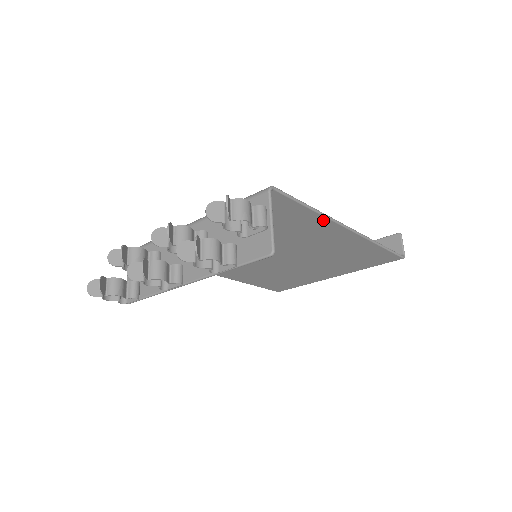
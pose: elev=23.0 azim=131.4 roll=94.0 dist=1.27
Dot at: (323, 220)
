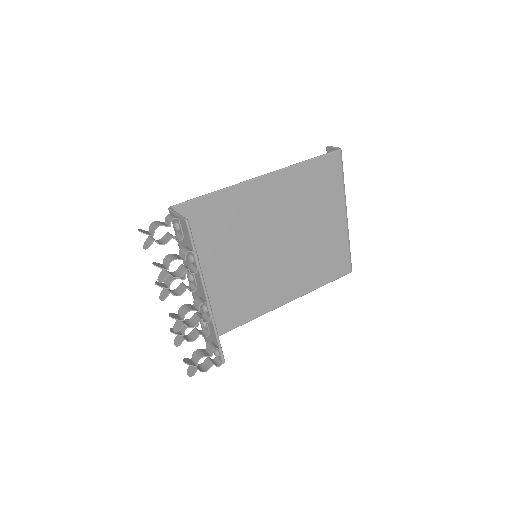
Dot at: (234, 190)
